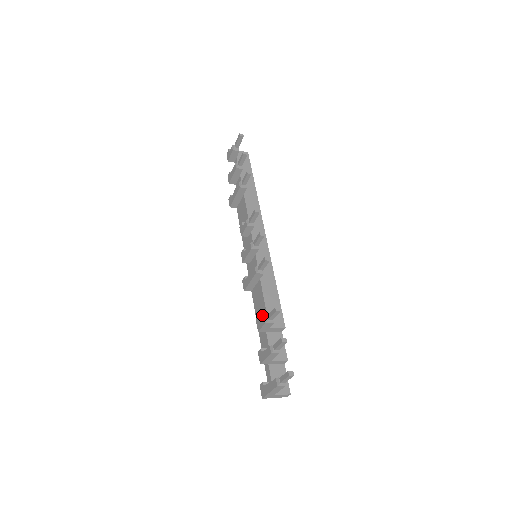
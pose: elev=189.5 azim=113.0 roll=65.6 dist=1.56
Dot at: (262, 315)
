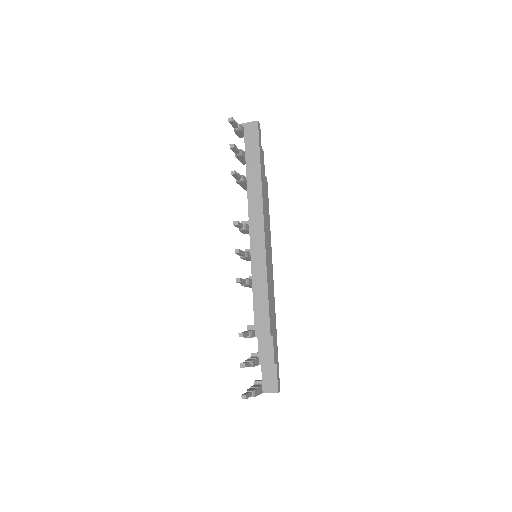
Dot at: occluded
